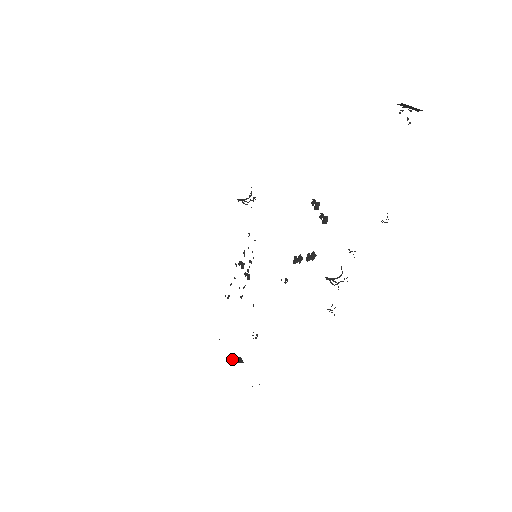
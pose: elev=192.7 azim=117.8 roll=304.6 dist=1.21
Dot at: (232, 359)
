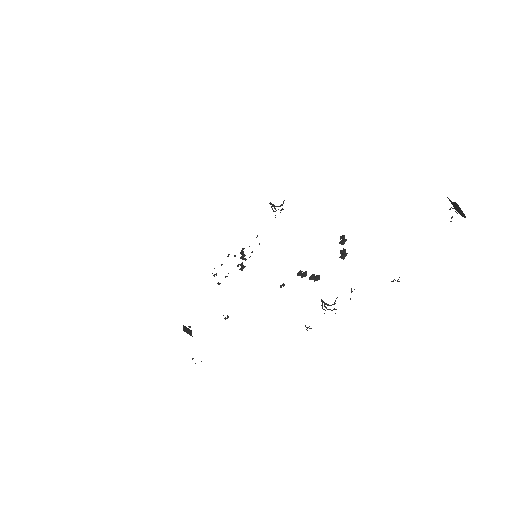
Dot at: (185, 328)
